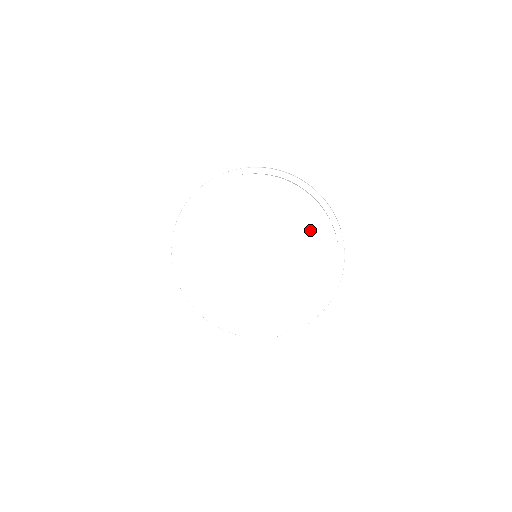
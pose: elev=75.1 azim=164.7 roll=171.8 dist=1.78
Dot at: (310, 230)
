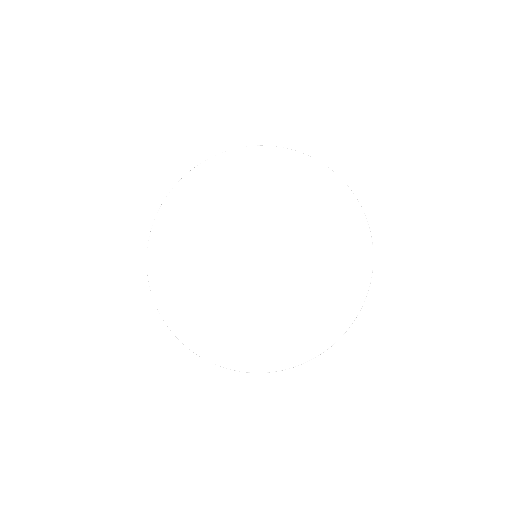
Dot at: (331, 284)
